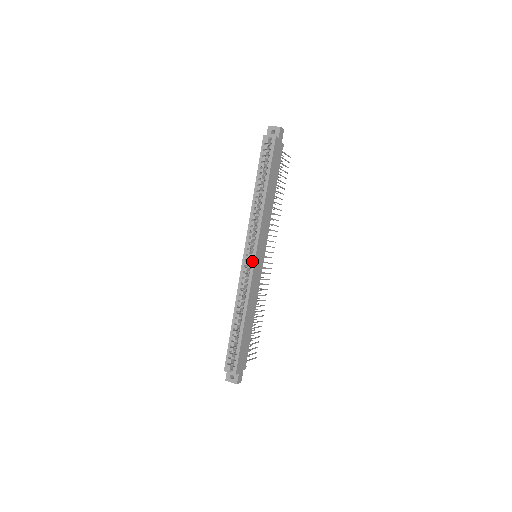
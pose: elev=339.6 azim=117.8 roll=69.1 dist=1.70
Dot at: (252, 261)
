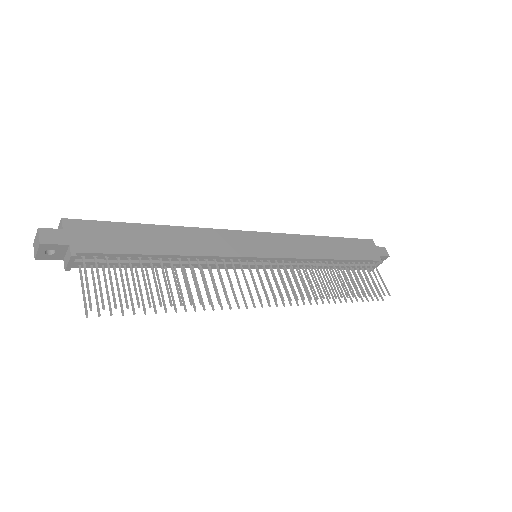
Dot at: (246, 233)
